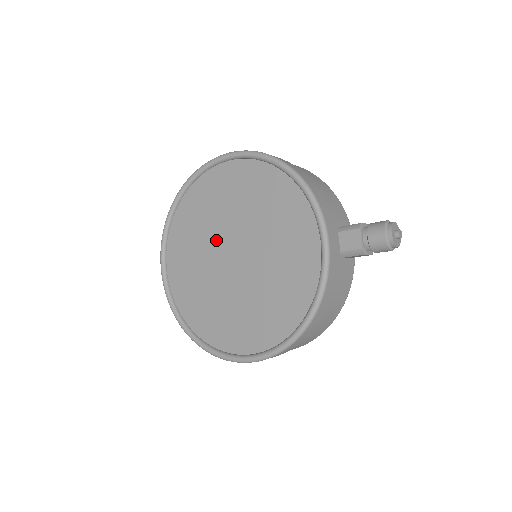
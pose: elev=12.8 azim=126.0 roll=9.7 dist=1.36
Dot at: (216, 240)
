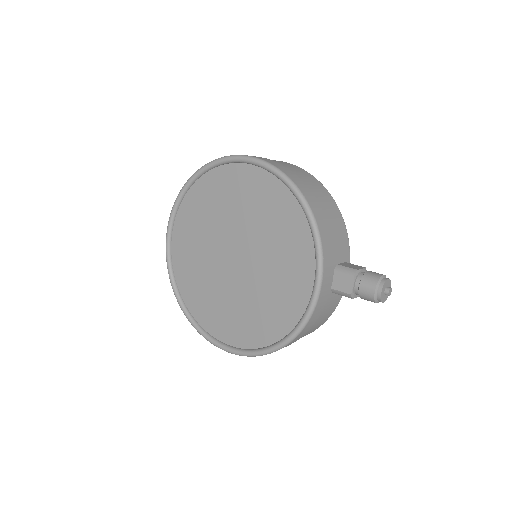
Dot at: (221, 235)
